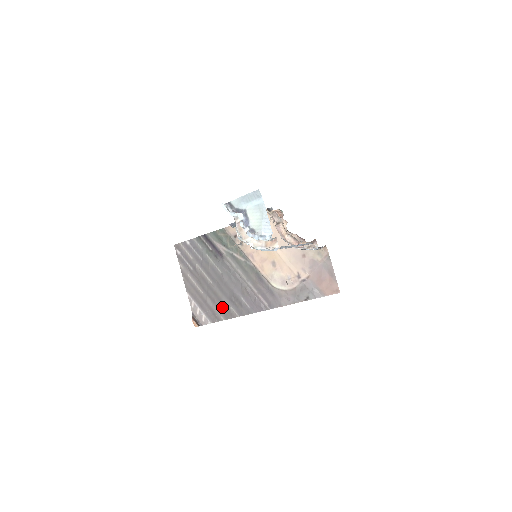
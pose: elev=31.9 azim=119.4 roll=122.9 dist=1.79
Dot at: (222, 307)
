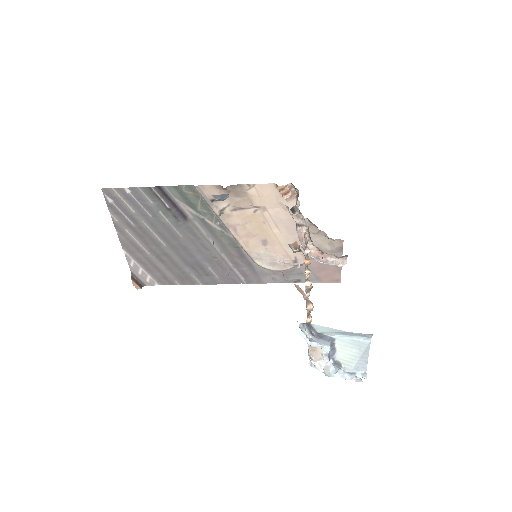
Dot at: (178, 272)
